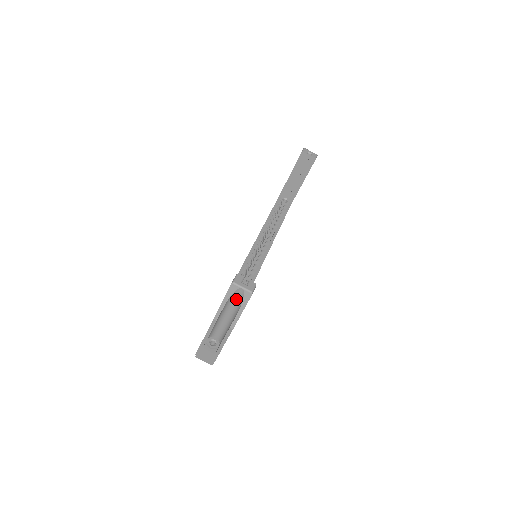
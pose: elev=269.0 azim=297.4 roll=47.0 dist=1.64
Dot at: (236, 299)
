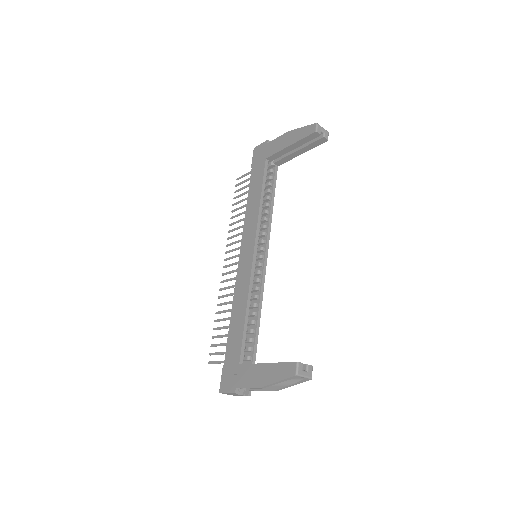
Dot at: occluded
